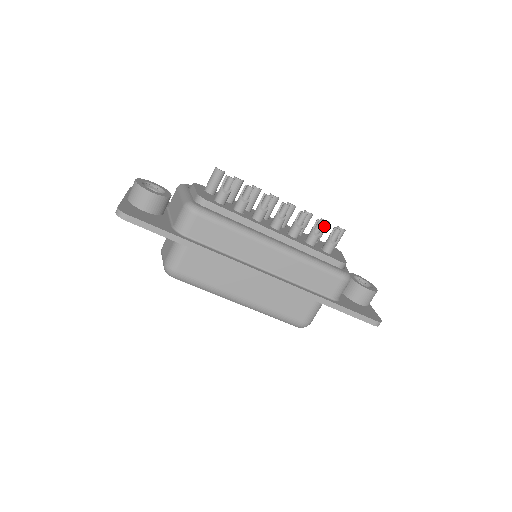
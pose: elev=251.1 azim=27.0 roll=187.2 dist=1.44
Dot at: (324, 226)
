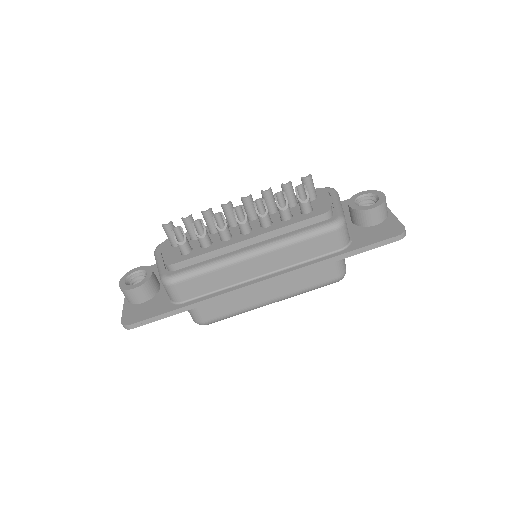
Dot at: (285, 195)
